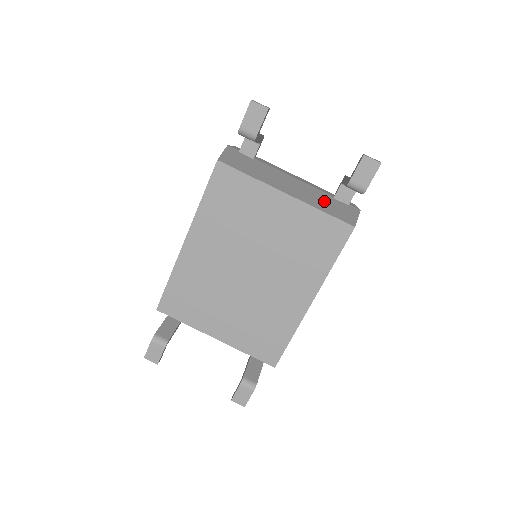
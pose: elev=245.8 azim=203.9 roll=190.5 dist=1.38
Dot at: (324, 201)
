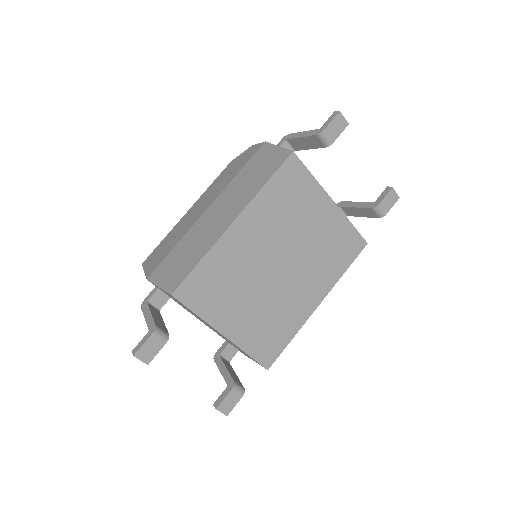
Dot at: occluded
